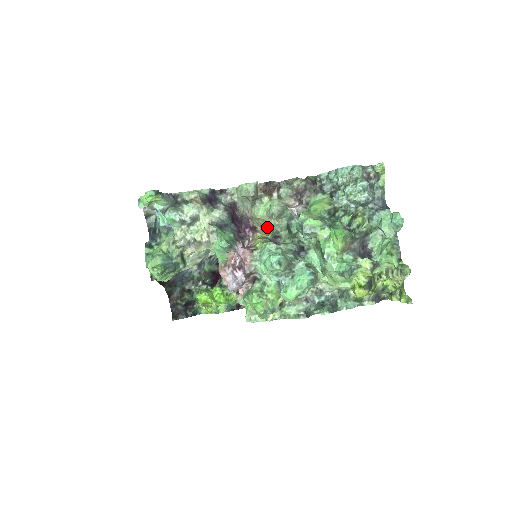
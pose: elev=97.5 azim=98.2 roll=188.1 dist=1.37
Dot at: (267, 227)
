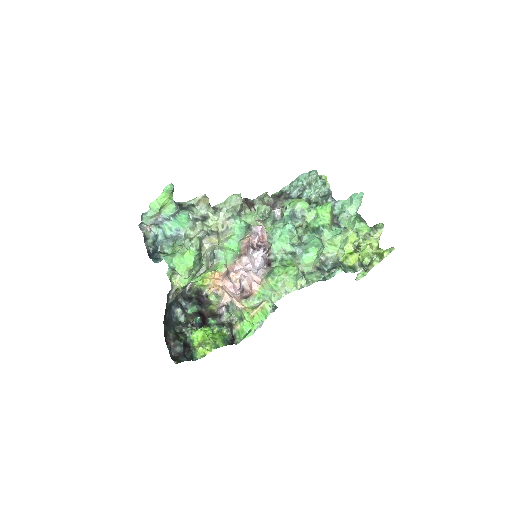
Dot at: occluded
